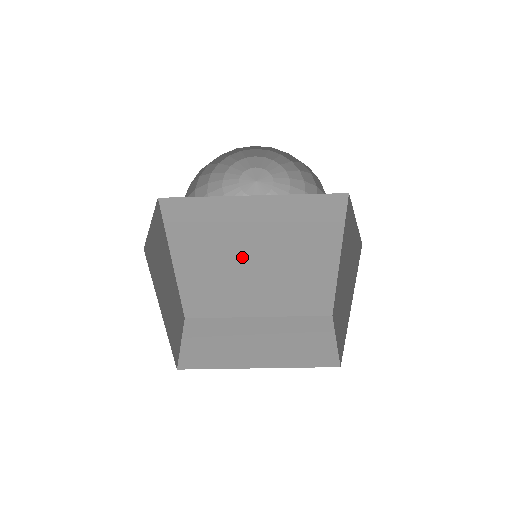
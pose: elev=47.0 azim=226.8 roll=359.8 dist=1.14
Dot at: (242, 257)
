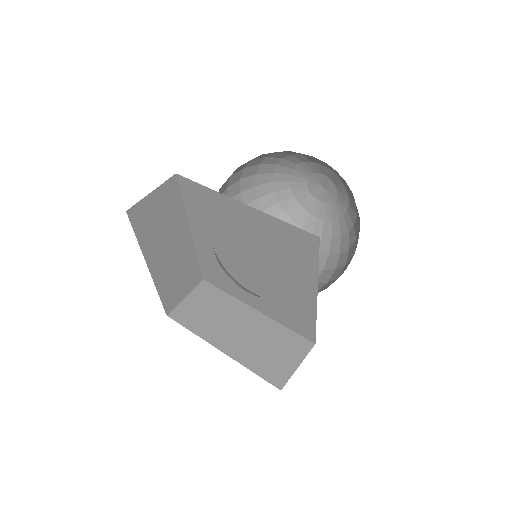
Dot at: (239, 251)
